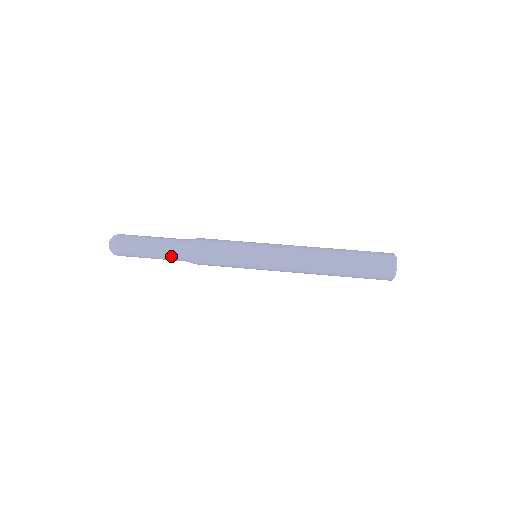
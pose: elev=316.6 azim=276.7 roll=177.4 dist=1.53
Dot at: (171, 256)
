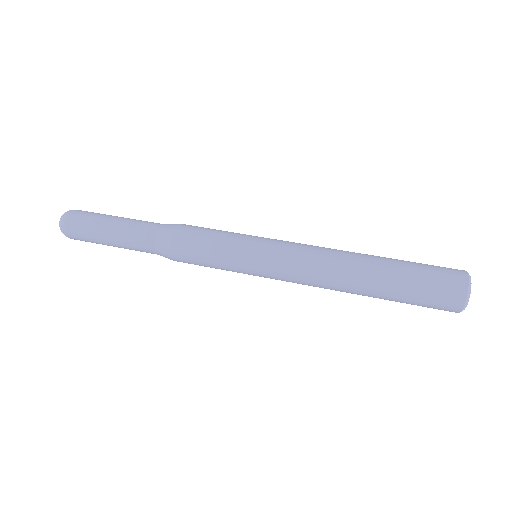
Dot at: (137, 236)
